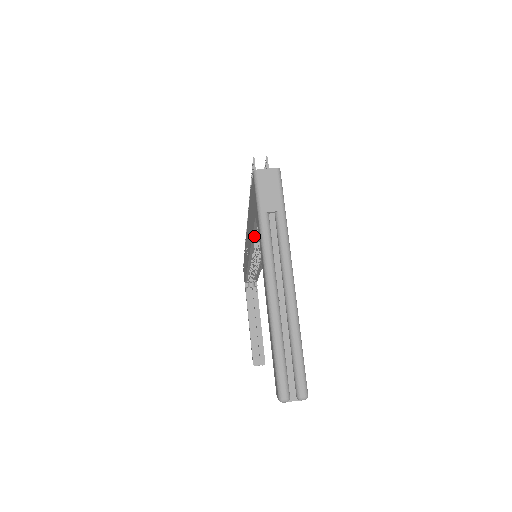
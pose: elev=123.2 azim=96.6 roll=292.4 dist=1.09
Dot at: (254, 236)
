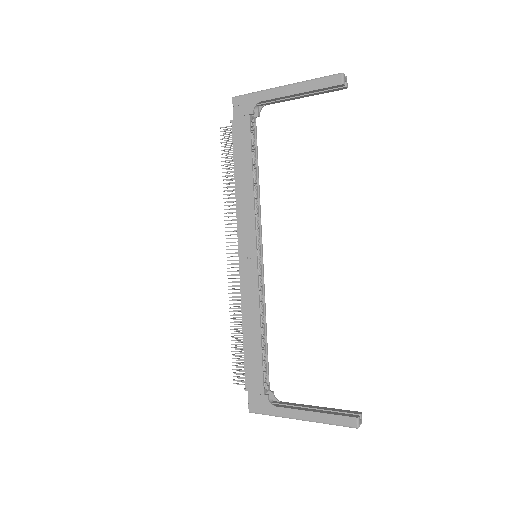
Dot at: (252, 162)
